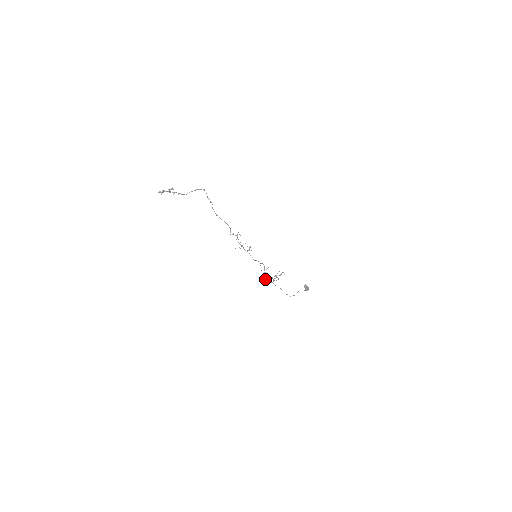
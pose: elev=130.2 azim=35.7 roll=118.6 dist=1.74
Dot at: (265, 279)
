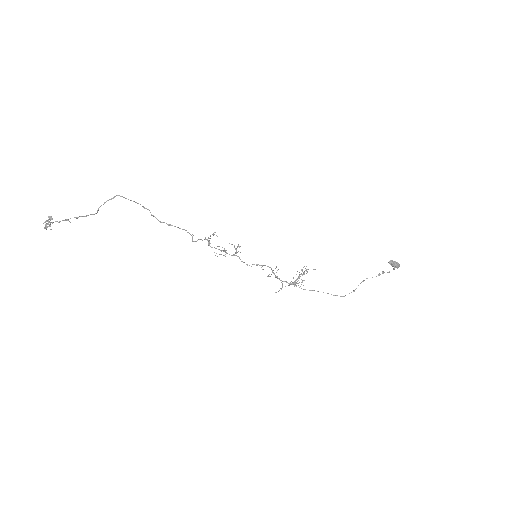
Dot at: (282, 286)
